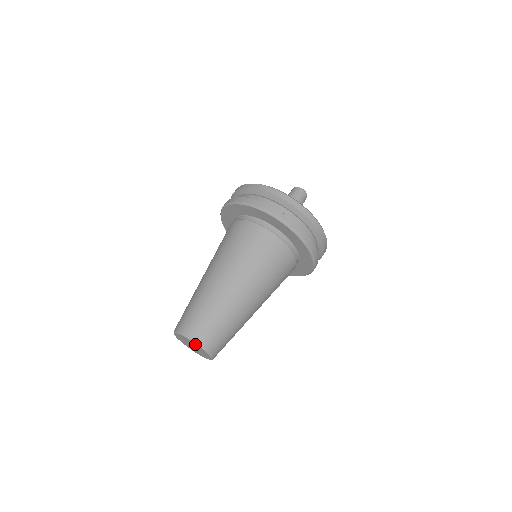
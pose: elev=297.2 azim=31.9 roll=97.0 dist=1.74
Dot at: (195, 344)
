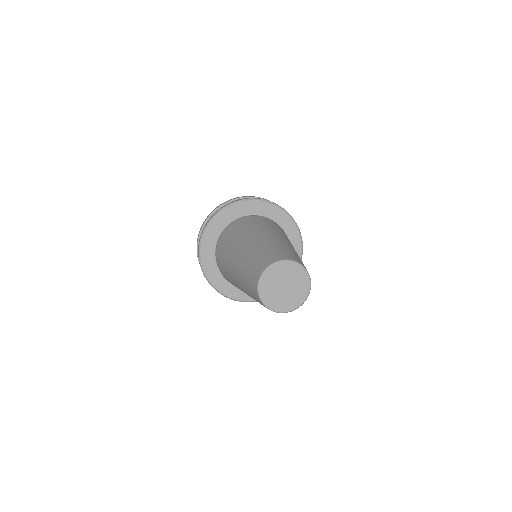
Dot at: (278, 266)
